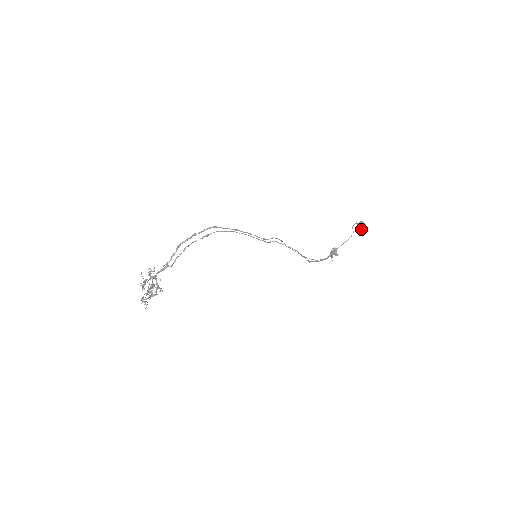
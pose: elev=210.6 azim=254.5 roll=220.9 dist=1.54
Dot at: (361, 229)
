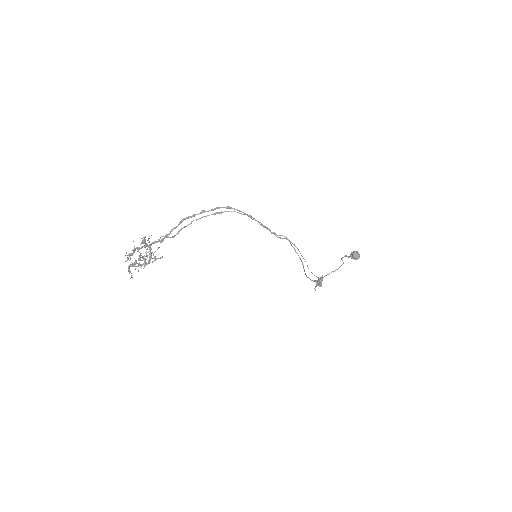
Dot at: (354, 259)
